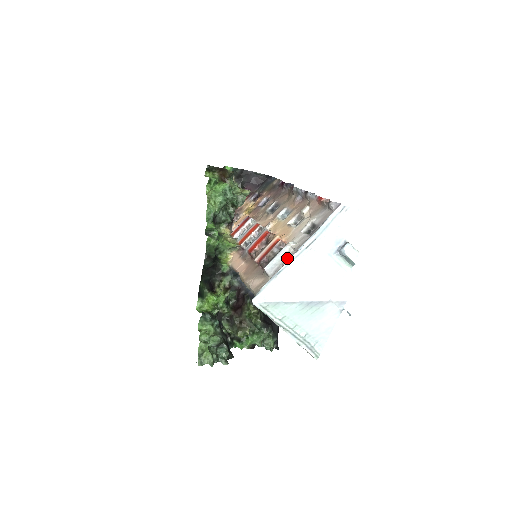
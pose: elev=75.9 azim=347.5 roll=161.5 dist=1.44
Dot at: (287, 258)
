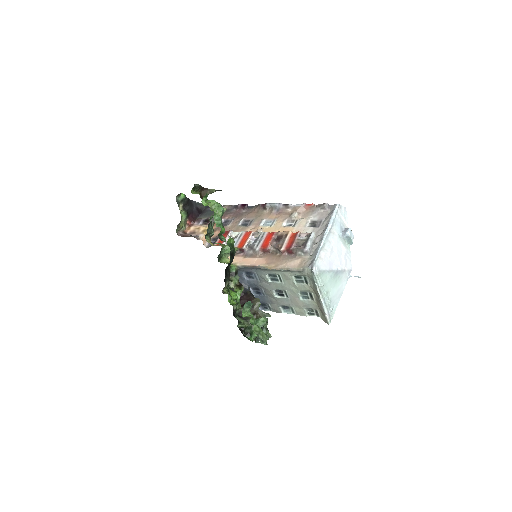
Dot at: (314, 241)
